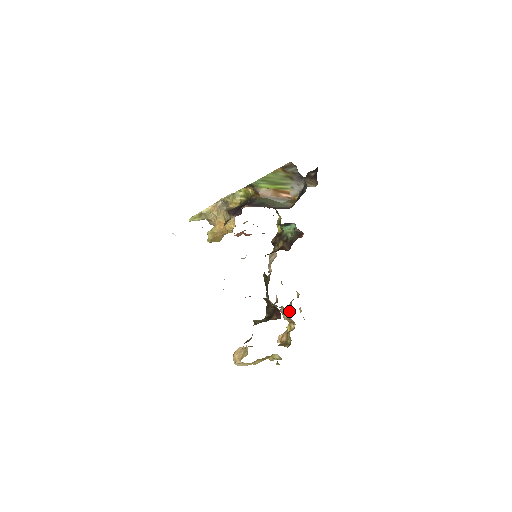
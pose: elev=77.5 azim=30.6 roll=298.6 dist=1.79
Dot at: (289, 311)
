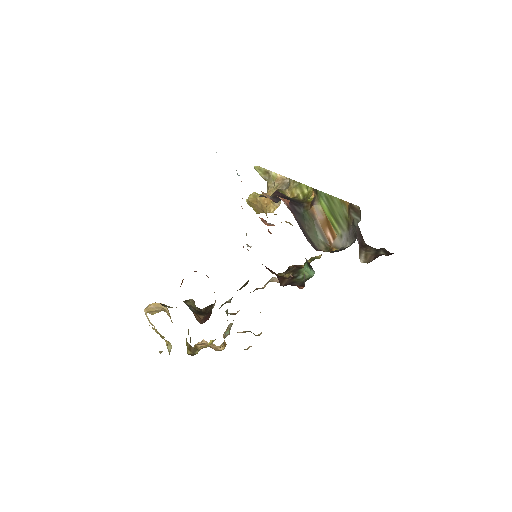
Dot at: occluded
